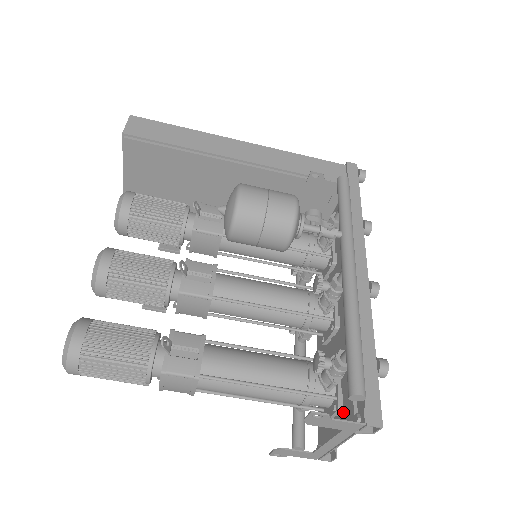
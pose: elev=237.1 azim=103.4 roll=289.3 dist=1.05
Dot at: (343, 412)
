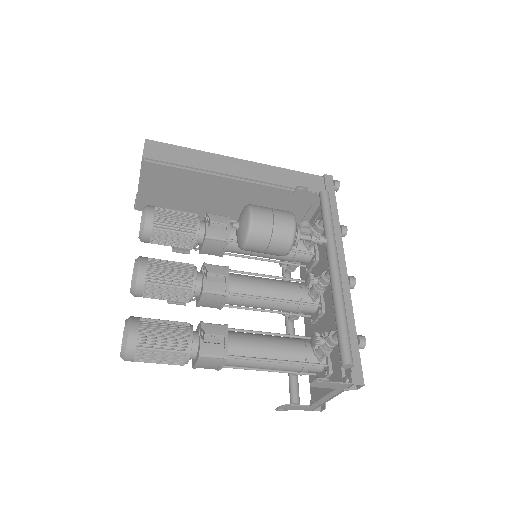
Dot at: (333, 375)
